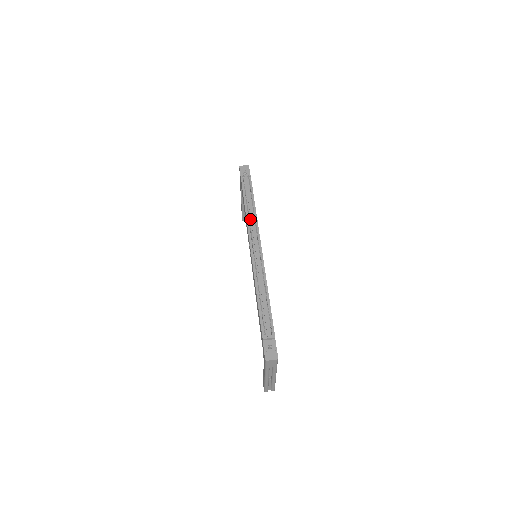
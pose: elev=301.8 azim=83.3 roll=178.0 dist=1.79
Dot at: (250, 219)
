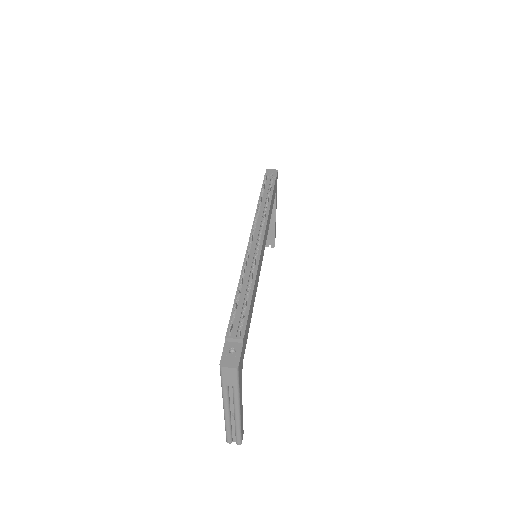
Dot at: (260, 214)
